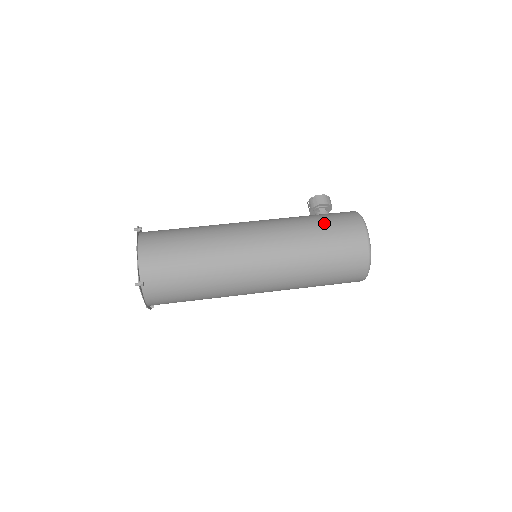
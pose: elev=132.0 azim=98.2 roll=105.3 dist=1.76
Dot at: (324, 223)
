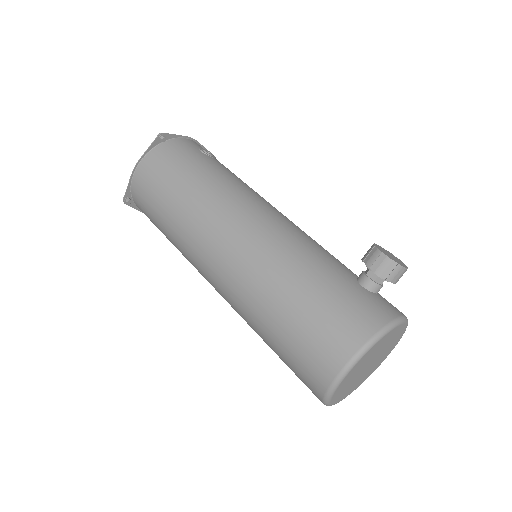
Dot at: (307, 307)
